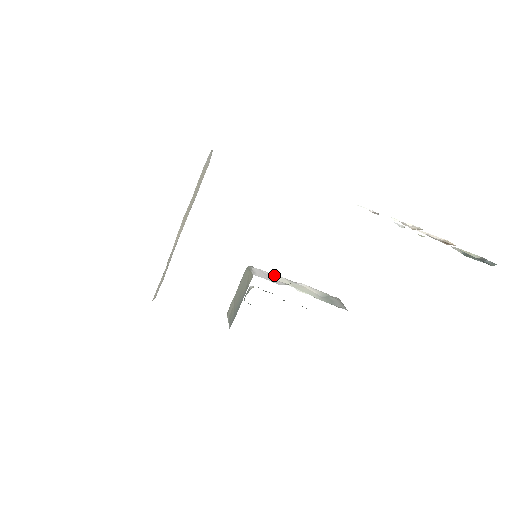
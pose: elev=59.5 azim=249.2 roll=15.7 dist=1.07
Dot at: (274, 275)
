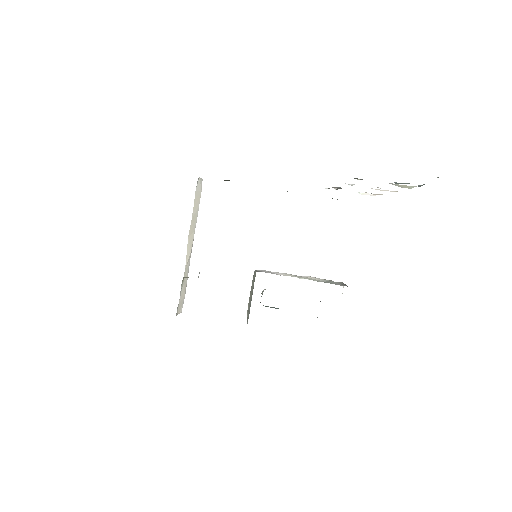
Dot at: (278, 273)
